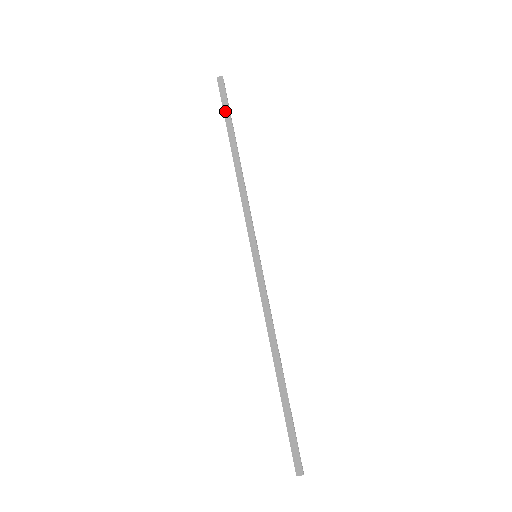
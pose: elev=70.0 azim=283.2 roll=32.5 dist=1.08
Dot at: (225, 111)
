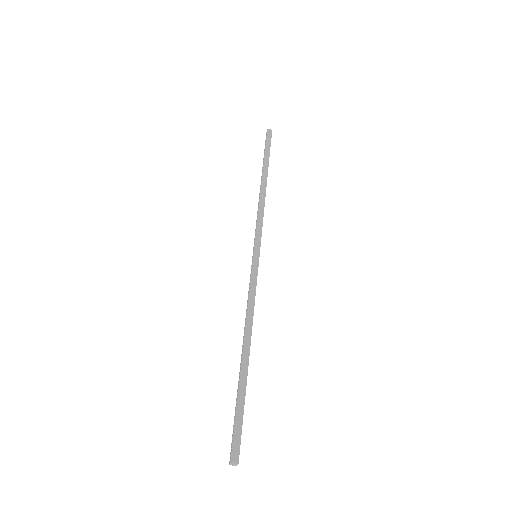
Dot at: (267, 150)
